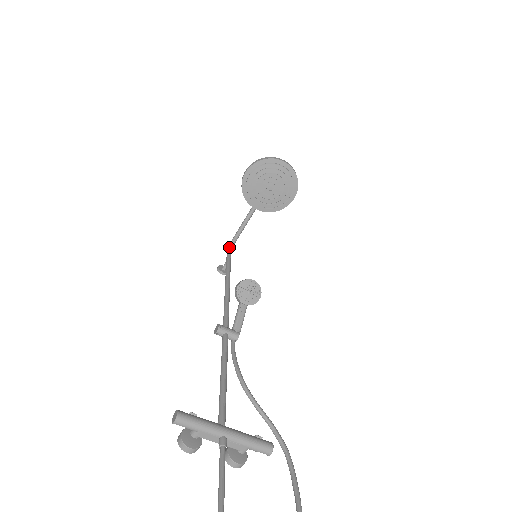
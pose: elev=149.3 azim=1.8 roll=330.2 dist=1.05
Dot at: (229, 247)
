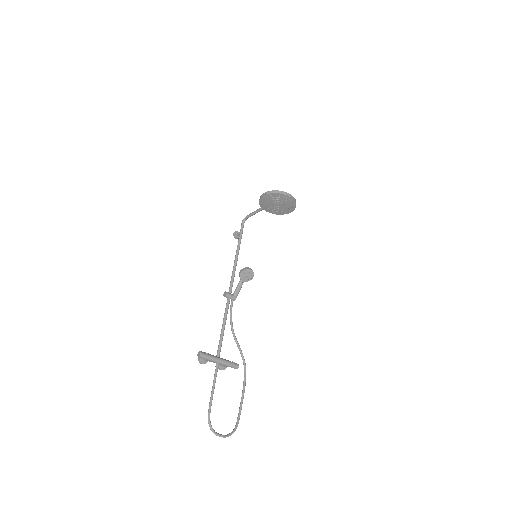
Dot at: (244, 220)
